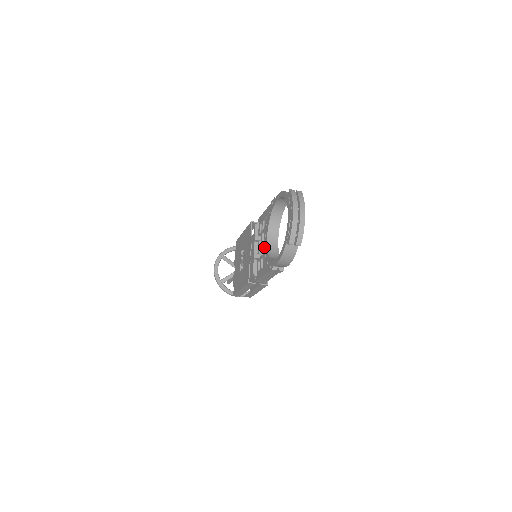
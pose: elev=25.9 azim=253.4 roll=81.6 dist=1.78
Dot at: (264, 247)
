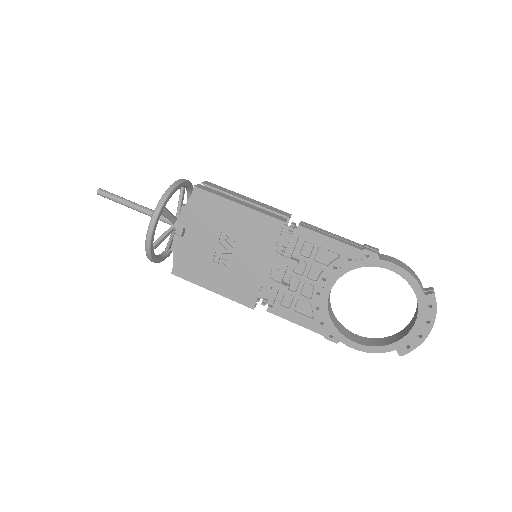
Dot at: (316, 293)
